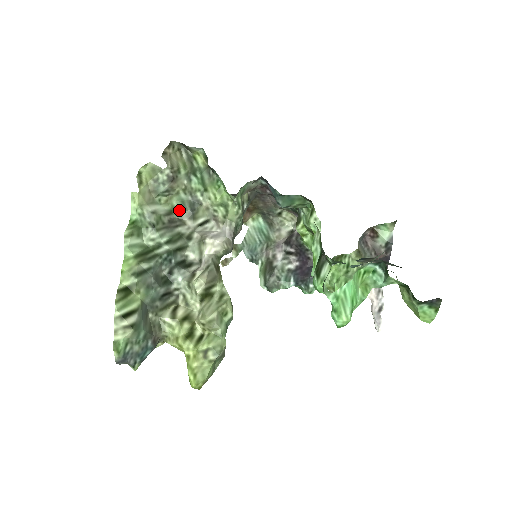
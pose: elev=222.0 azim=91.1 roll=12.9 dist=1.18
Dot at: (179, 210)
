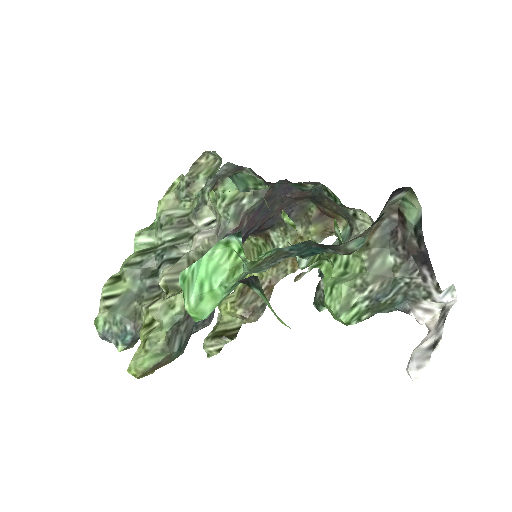
Dot at: (191, 212)
